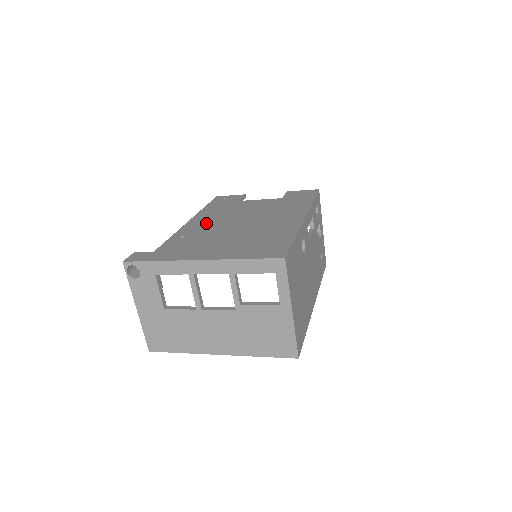
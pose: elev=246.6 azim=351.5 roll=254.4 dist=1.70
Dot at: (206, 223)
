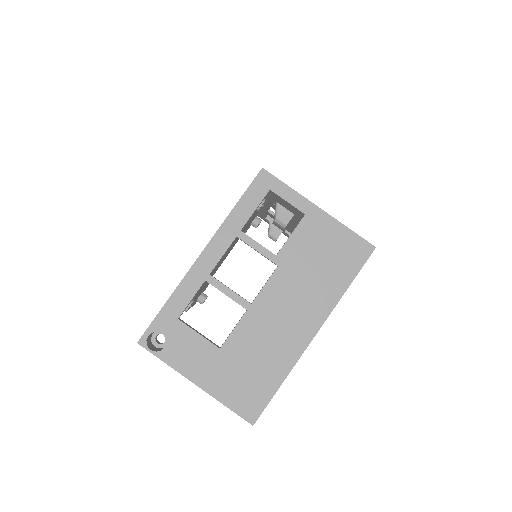
Dot at: occluded
